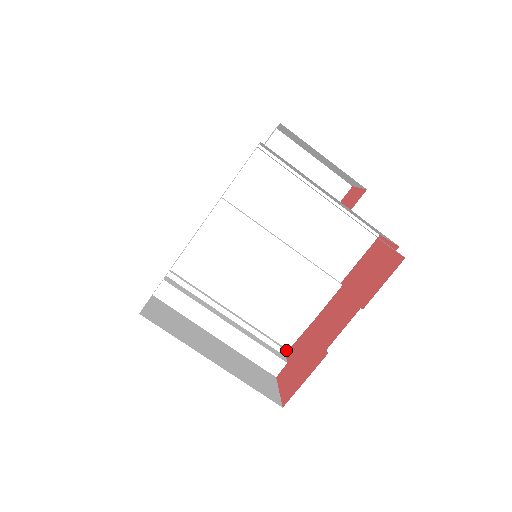
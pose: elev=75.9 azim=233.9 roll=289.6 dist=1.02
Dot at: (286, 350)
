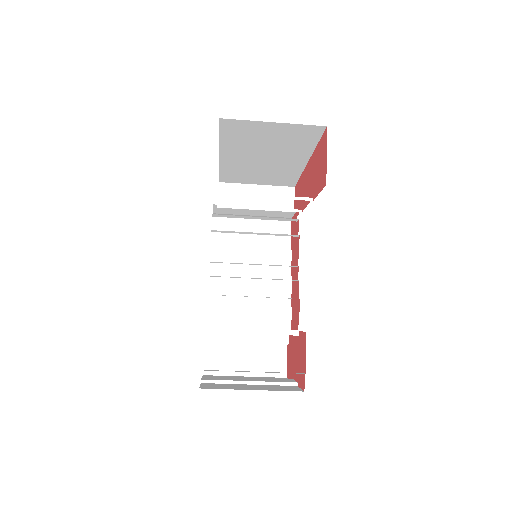
Dot at: occluded
